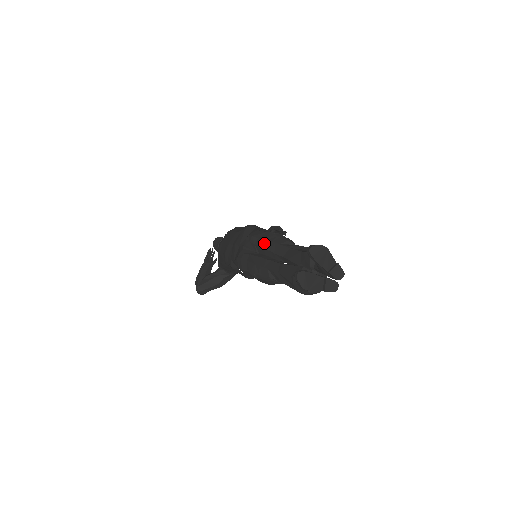
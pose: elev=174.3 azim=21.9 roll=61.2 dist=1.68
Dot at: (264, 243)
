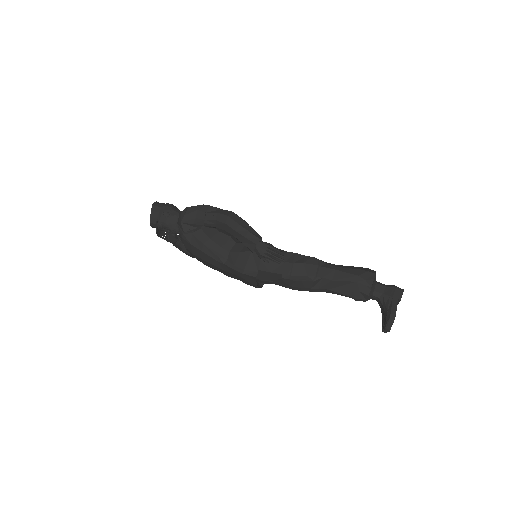
Dot at: (287, 285)
